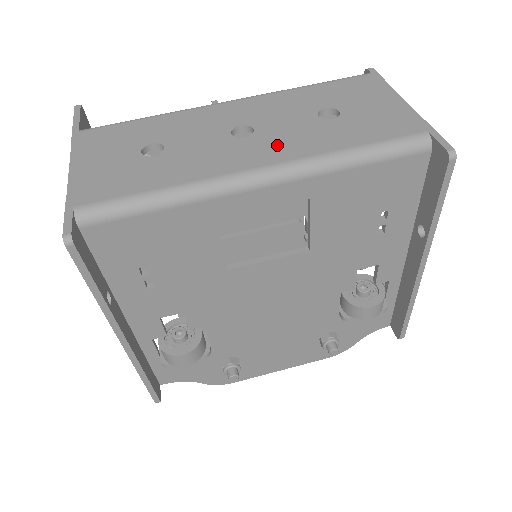
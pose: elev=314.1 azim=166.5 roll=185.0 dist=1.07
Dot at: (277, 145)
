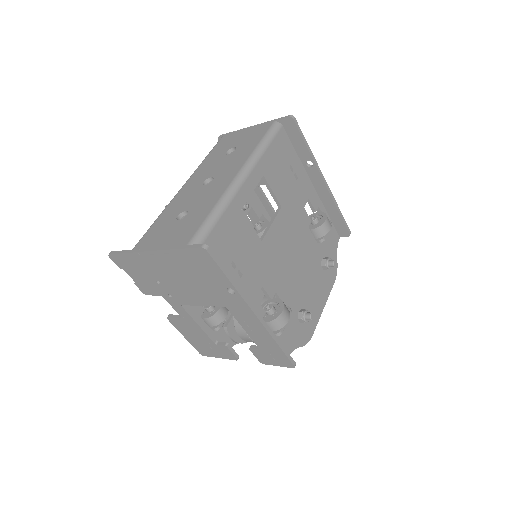
Dot at: (230, 169)
